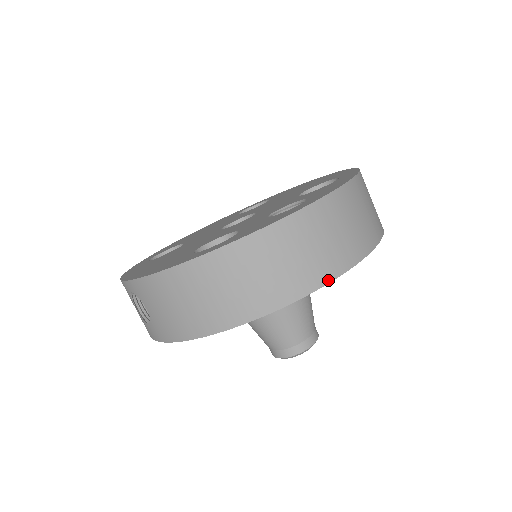
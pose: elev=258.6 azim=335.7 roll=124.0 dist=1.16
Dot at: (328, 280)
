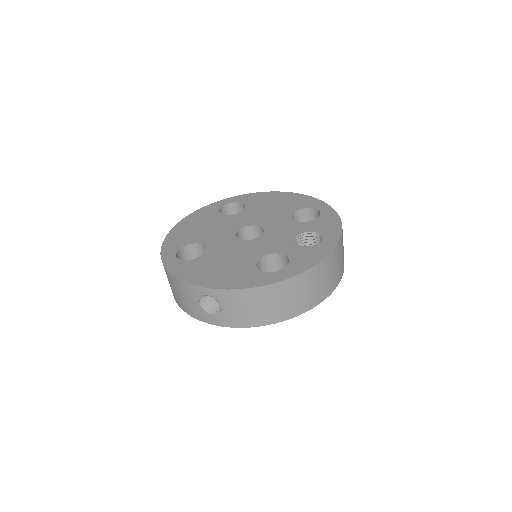
Dot at: (335, 287)
